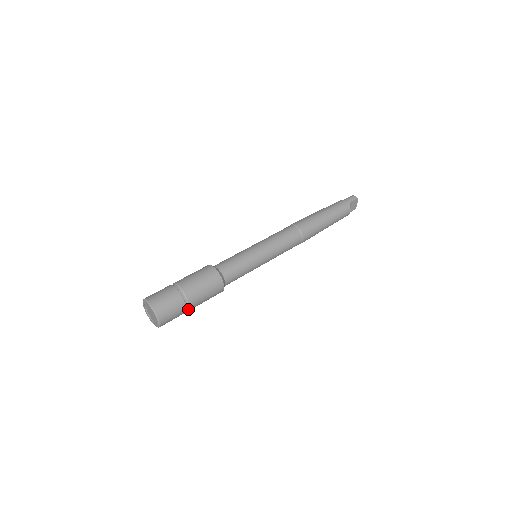
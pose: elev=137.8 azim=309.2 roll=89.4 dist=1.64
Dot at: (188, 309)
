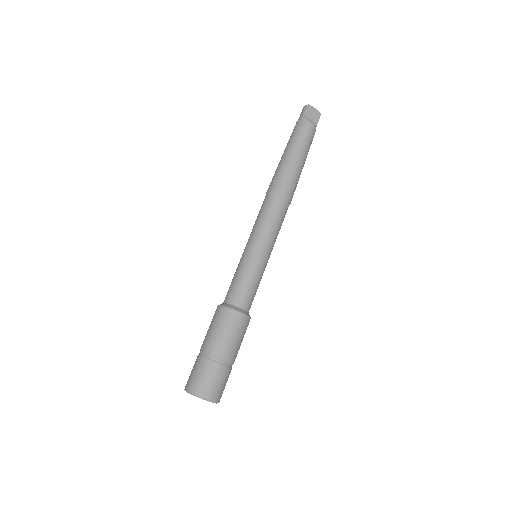
Dot at: (228, 363)
